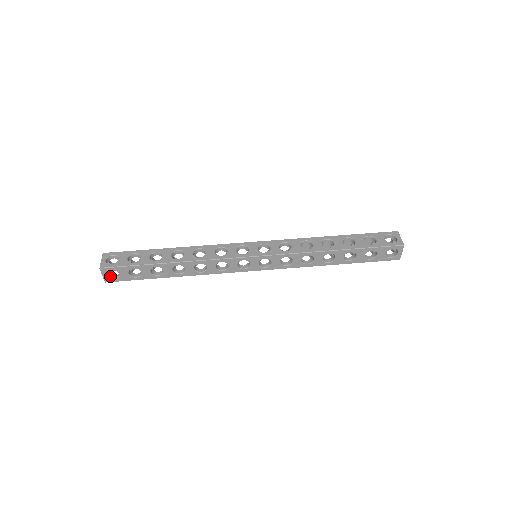
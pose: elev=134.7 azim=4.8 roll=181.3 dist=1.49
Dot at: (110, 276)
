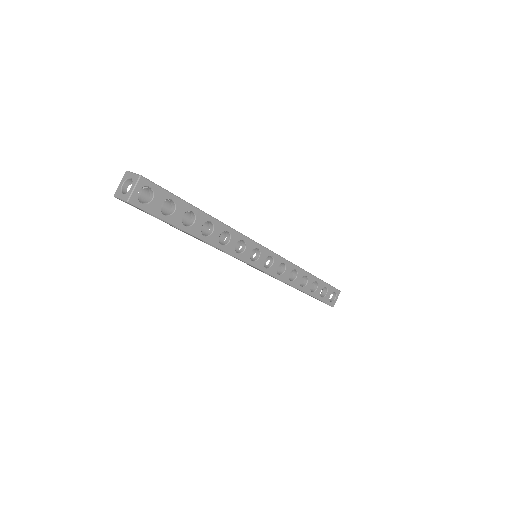
Dot at: (137, 197)
